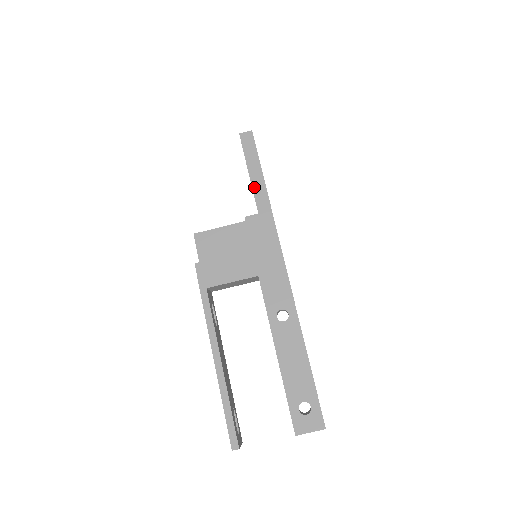
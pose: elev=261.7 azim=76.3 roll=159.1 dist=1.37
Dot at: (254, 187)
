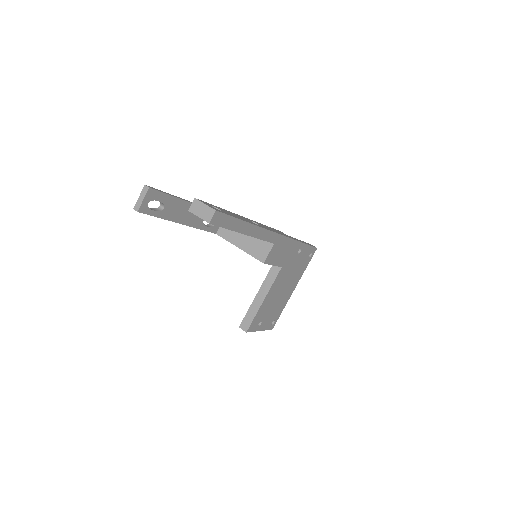
Dot at: (297, 239)
